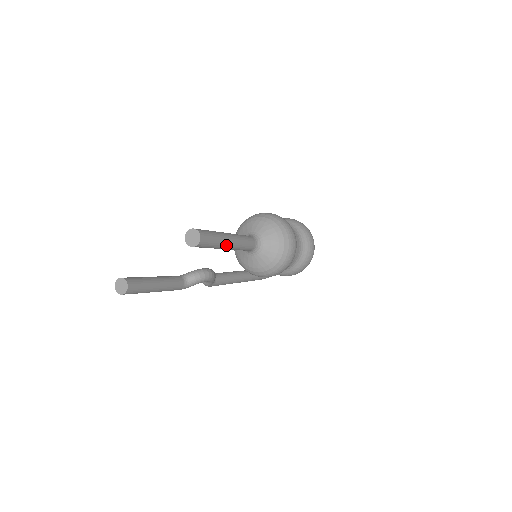
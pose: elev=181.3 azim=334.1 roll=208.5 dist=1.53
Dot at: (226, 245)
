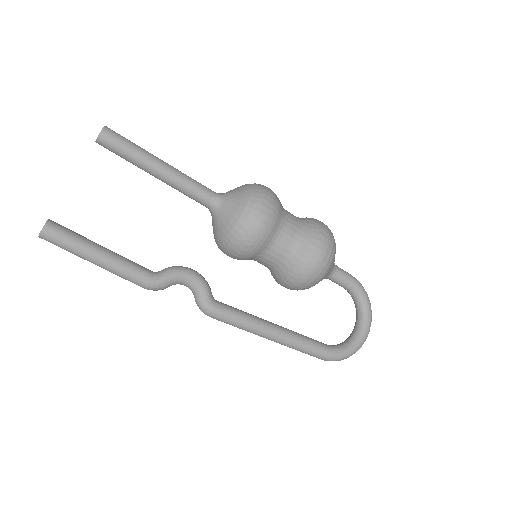
Dot at: (155, 159)
